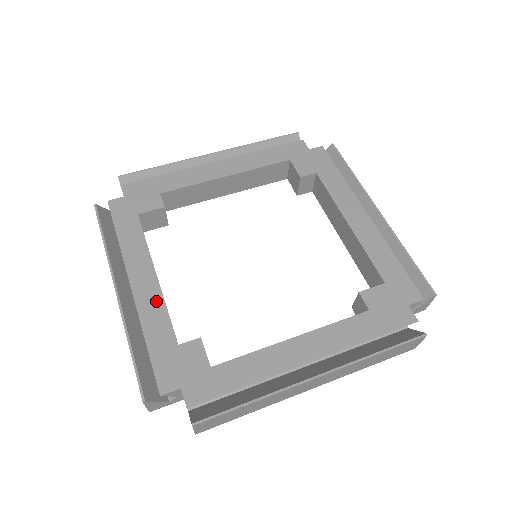
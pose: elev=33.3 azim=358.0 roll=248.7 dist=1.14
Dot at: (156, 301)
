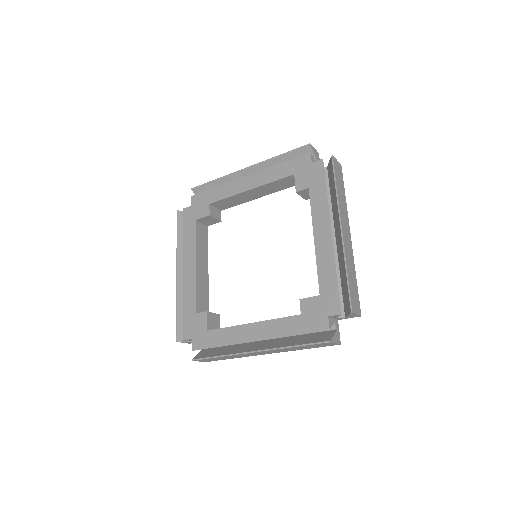
Dot at: (192, 284)
